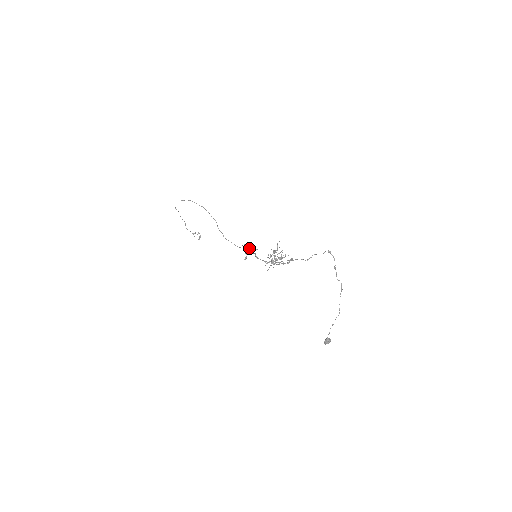
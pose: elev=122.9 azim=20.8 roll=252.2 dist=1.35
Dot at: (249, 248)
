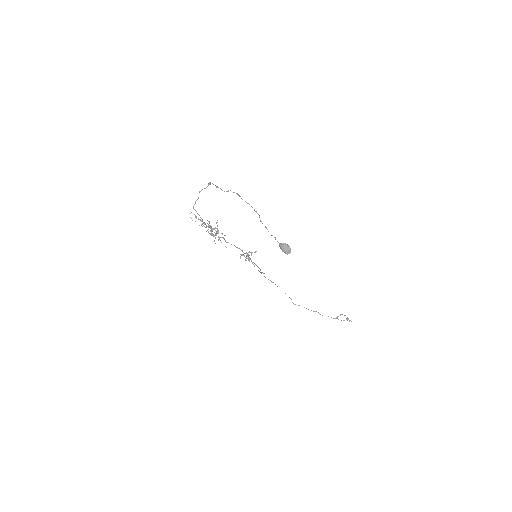
Dot at: (247, 255)
